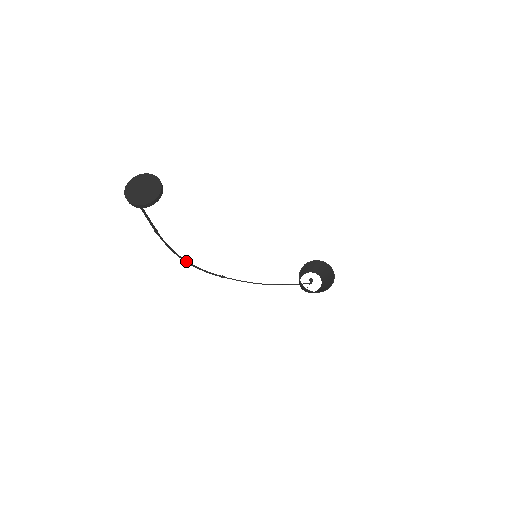
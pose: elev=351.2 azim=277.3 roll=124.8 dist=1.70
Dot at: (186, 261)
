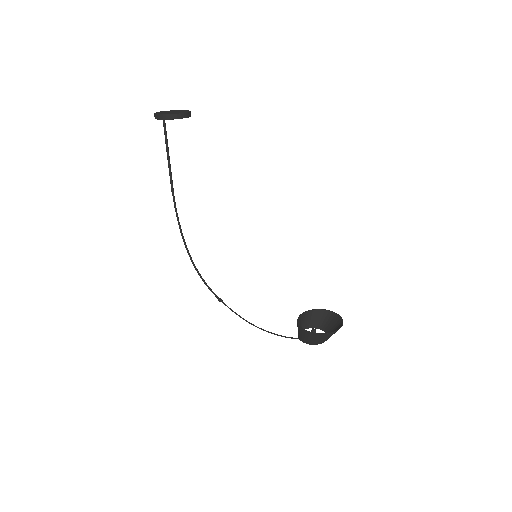
Dot at: (190, 256)
